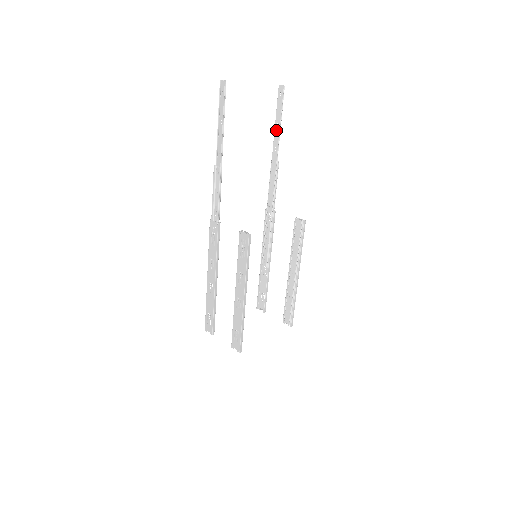
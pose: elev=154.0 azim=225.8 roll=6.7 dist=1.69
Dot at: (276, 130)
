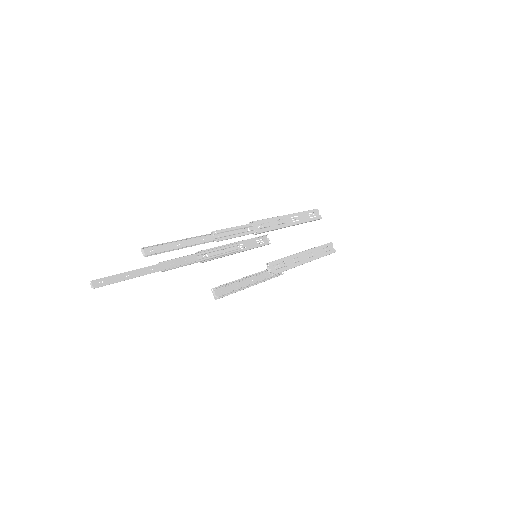
Dot at: (185, 242)
